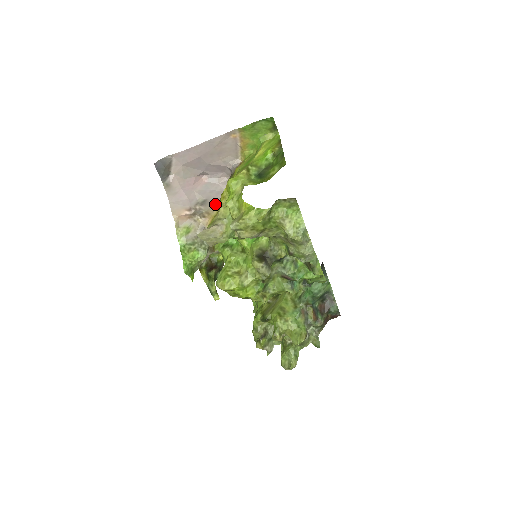
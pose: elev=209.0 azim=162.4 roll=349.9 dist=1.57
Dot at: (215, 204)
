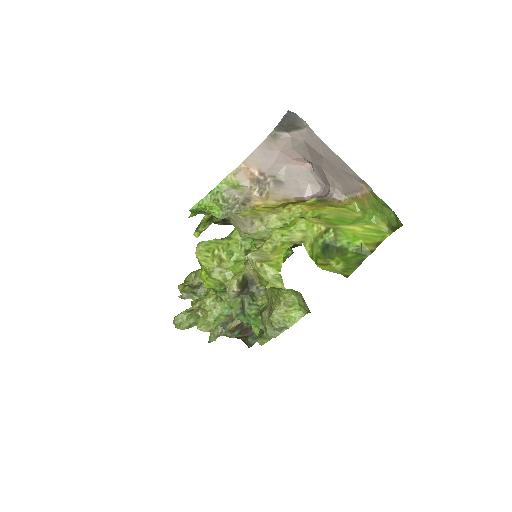
Dot at: (283, 196)
